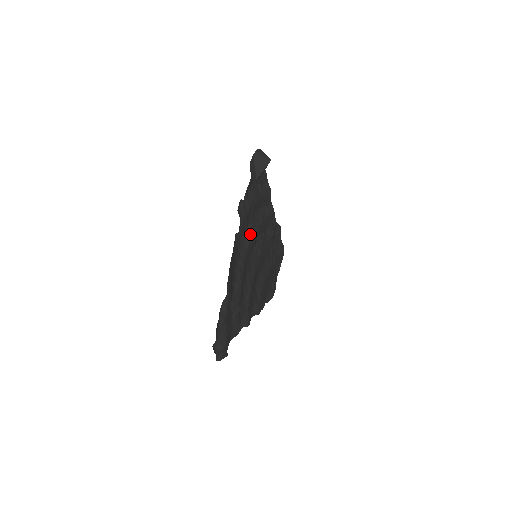
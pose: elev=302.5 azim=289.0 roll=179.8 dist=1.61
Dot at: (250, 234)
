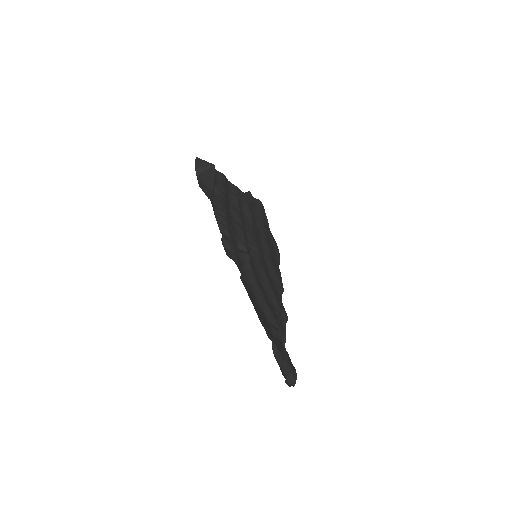
Dot at: (245, 254)
